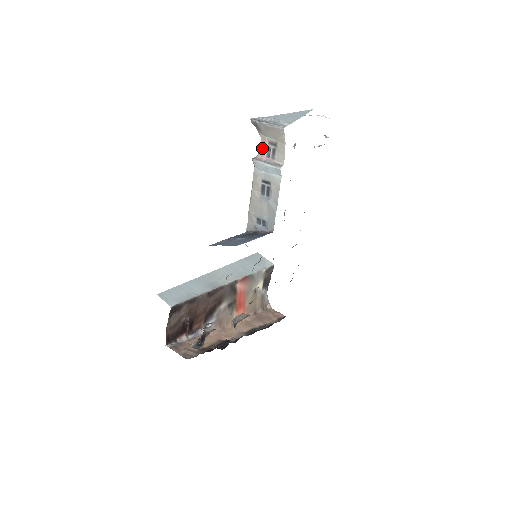
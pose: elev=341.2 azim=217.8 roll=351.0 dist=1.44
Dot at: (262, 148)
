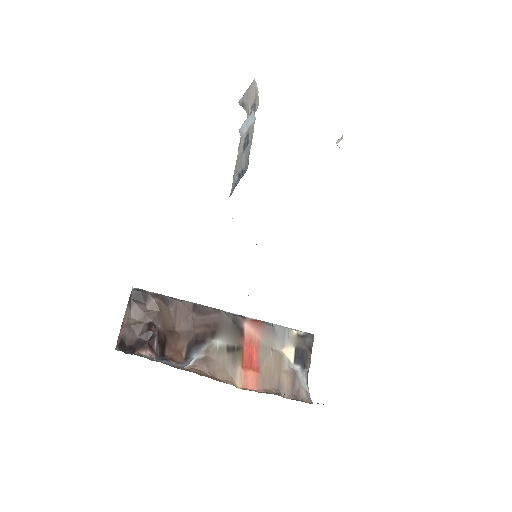
Dot at: occluded
